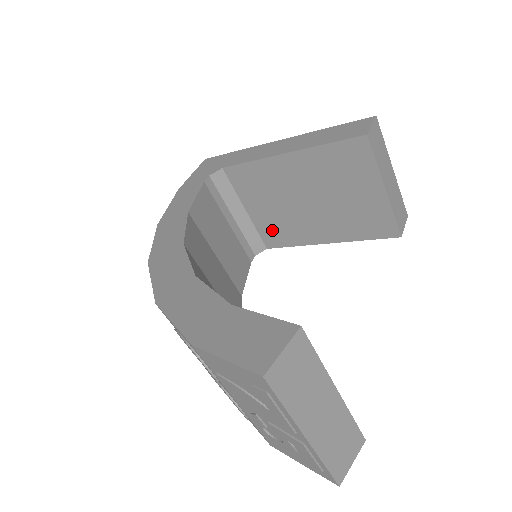
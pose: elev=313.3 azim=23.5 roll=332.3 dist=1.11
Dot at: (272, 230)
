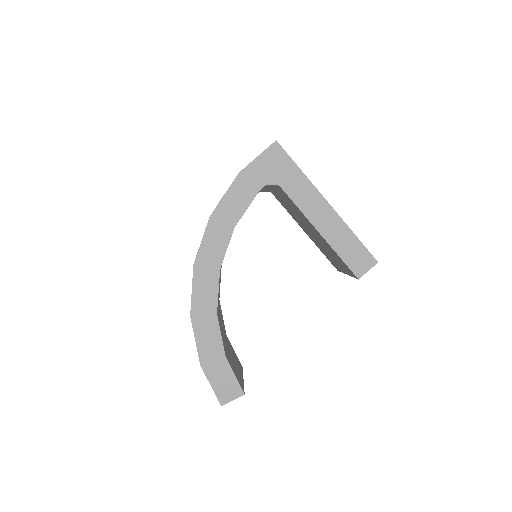
Dot at: occluded
